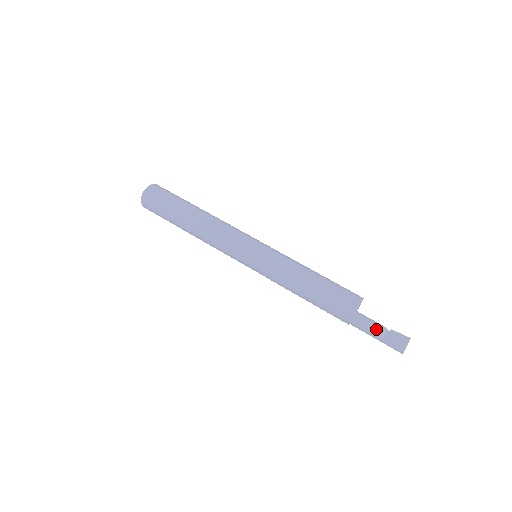
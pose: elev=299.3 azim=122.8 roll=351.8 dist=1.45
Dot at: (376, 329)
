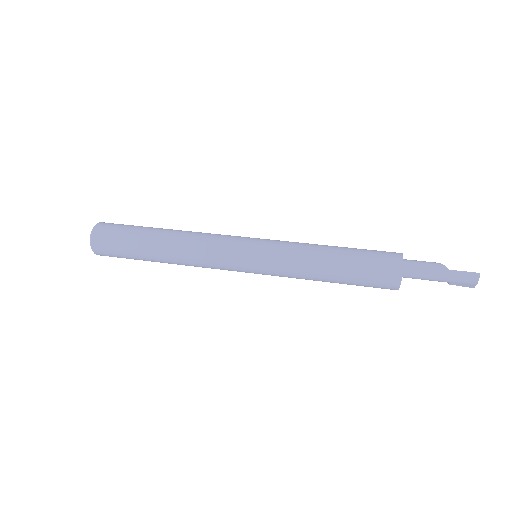
Dot at: (434, 262)
